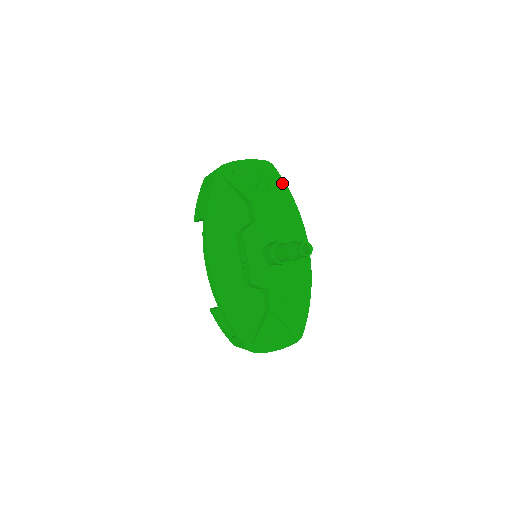
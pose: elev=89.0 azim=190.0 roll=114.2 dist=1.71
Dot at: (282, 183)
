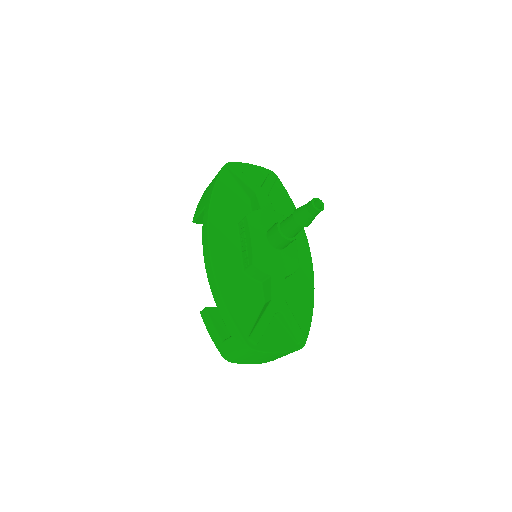
Dot at: (285, 192)
